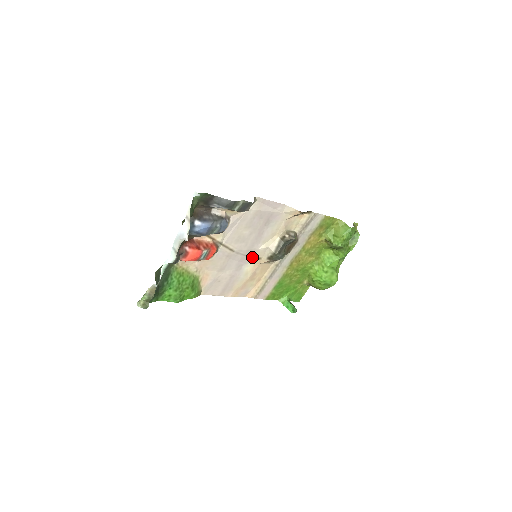
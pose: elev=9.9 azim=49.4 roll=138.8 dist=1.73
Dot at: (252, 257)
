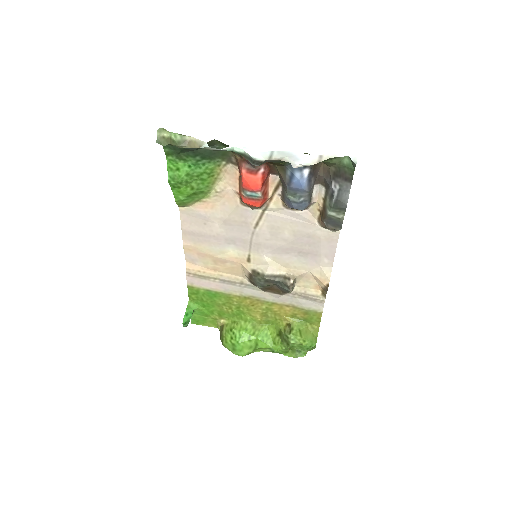
Dot at: (249, 251)
